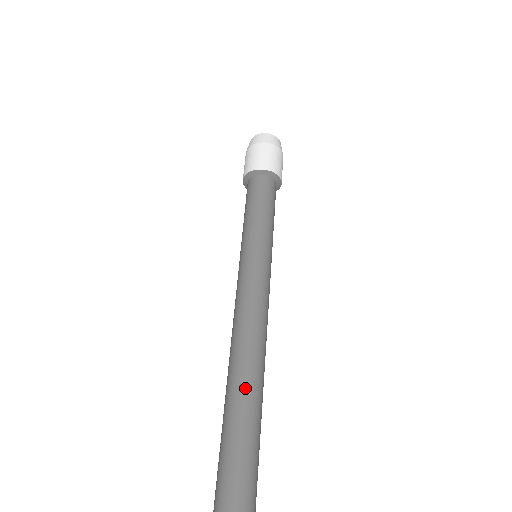
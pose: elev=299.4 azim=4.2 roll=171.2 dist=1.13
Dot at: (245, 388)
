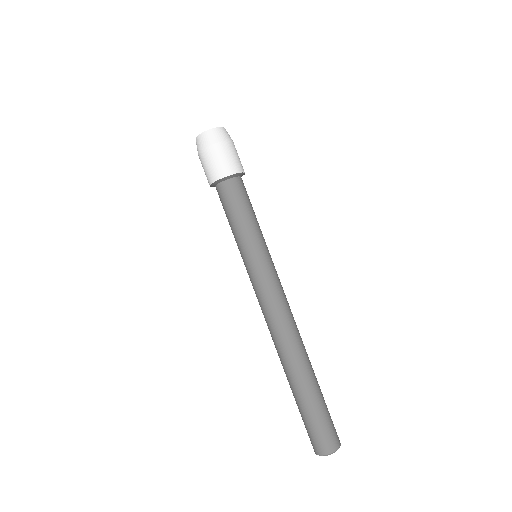
Dot at: (308, 363)
